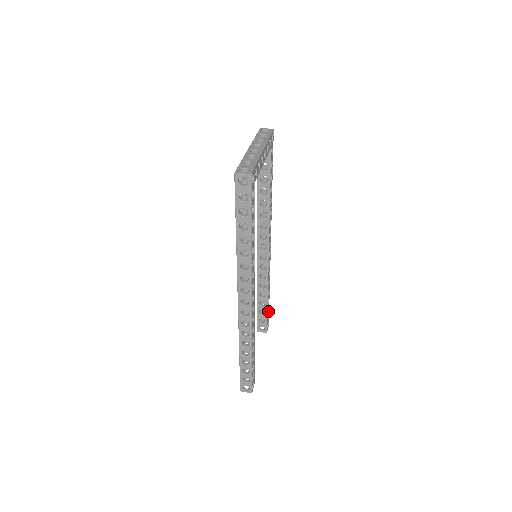
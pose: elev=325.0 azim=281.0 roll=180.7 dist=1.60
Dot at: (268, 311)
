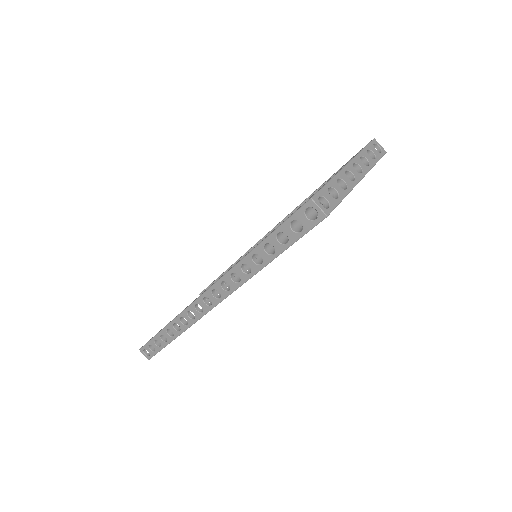
Dot at: occluded
